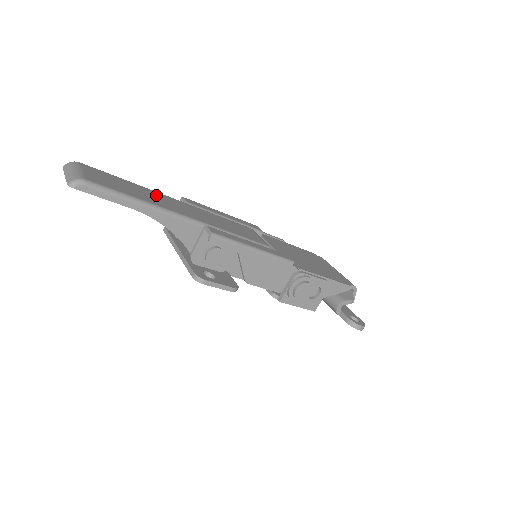
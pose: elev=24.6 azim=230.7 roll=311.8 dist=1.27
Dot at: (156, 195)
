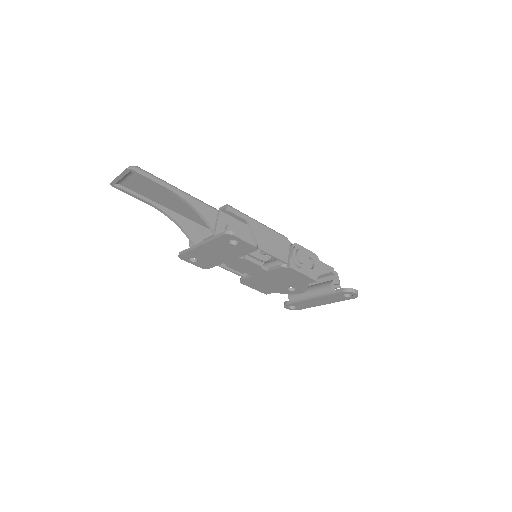
Dot at: occluded
